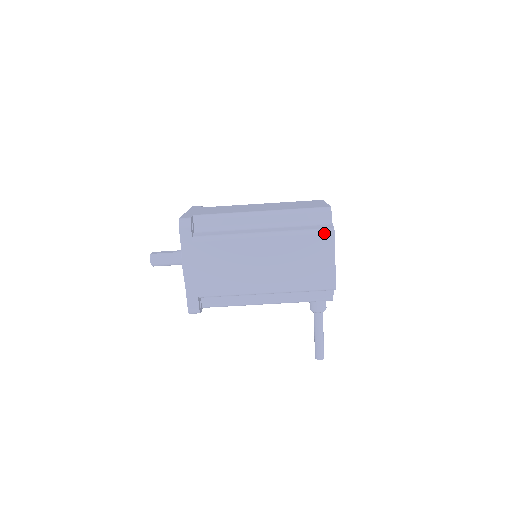
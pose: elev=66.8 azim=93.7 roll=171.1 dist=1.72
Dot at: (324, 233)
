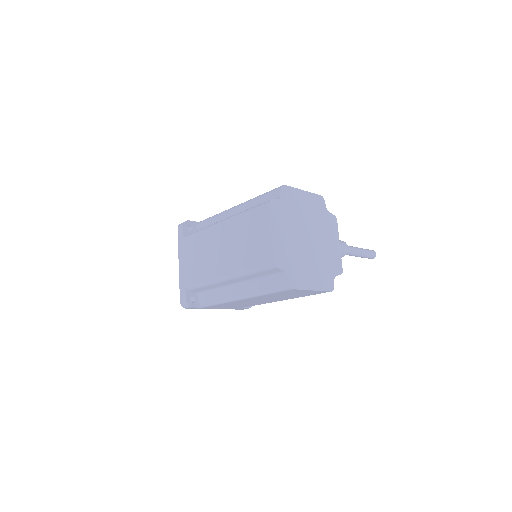
Dot at: (285, 291)
